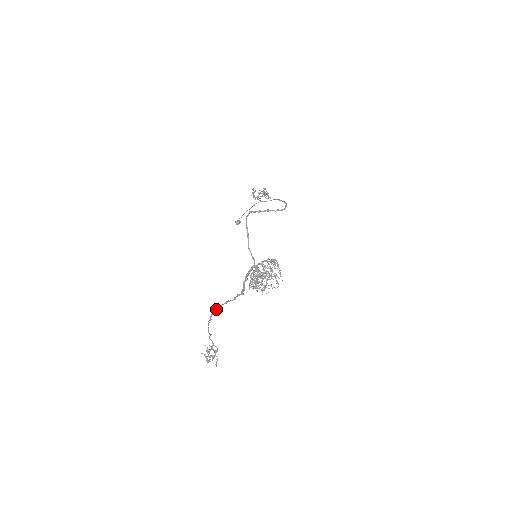
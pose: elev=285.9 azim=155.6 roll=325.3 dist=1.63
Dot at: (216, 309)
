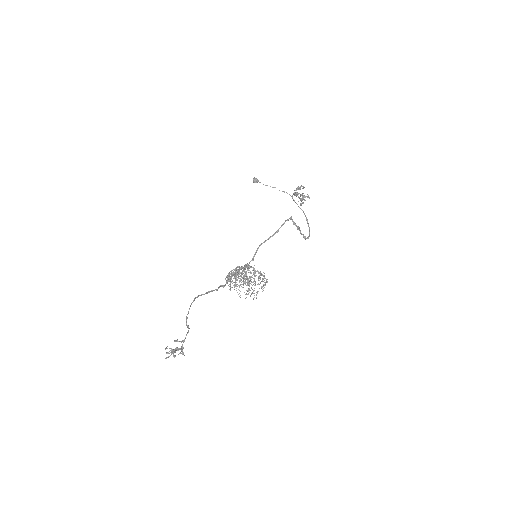
Dot at: occluded
